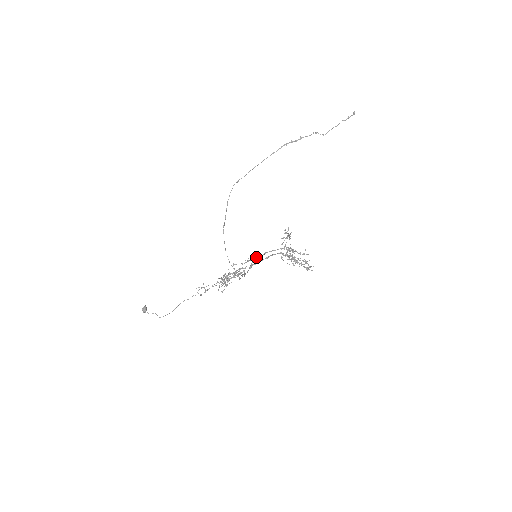
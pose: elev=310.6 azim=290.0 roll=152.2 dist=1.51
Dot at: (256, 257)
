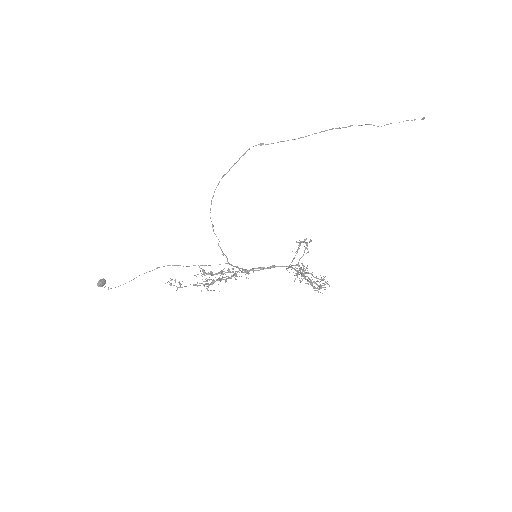
Dot at: (258, 267)
